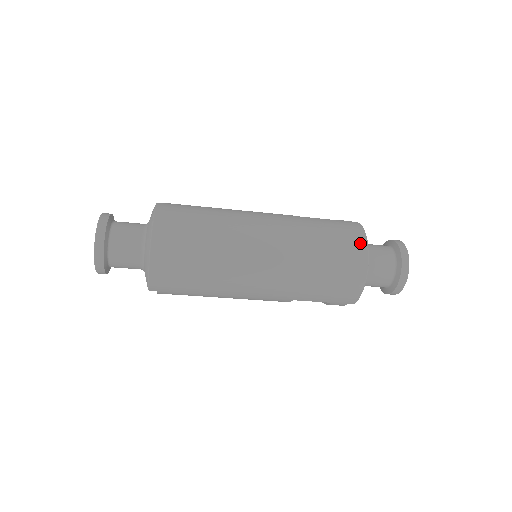
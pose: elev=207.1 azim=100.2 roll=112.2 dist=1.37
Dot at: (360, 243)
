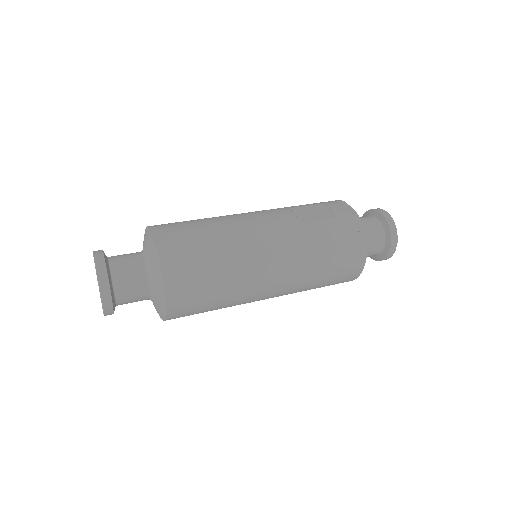
Dot at: (360, 251)
